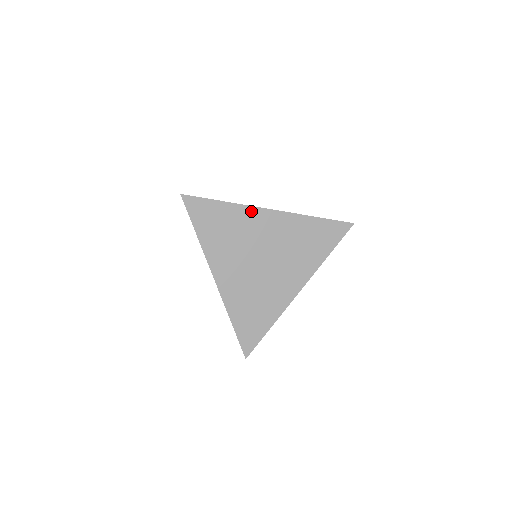
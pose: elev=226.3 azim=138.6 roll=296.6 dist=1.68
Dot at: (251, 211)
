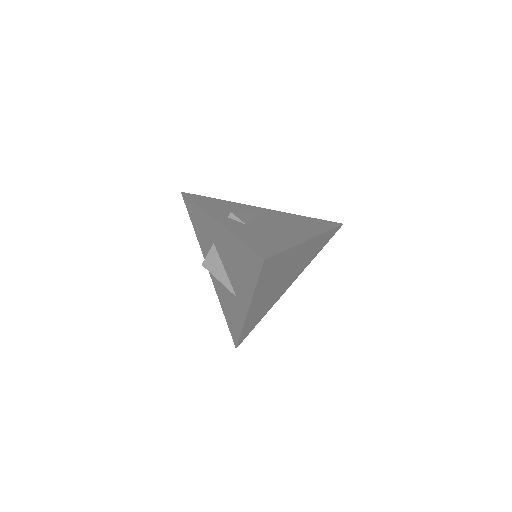
Dot at: (300, 247)
